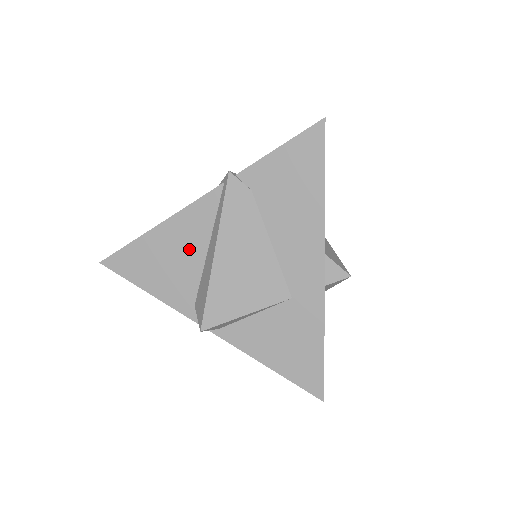
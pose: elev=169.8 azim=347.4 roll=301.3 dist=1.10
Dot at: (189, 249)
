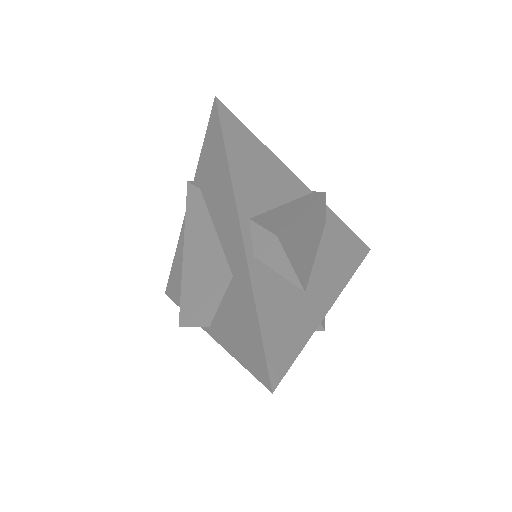
Dot at: occluded
